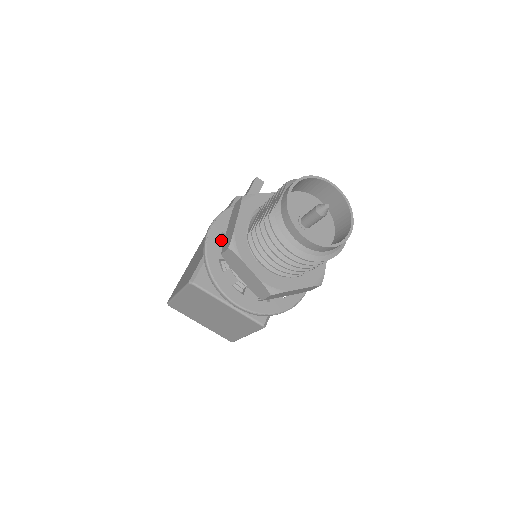
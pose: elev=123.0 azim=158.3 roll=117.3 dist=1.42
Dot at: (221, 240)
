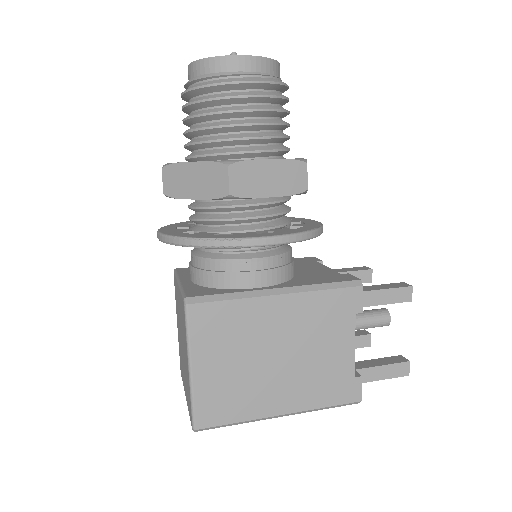
Dot at: occluded
